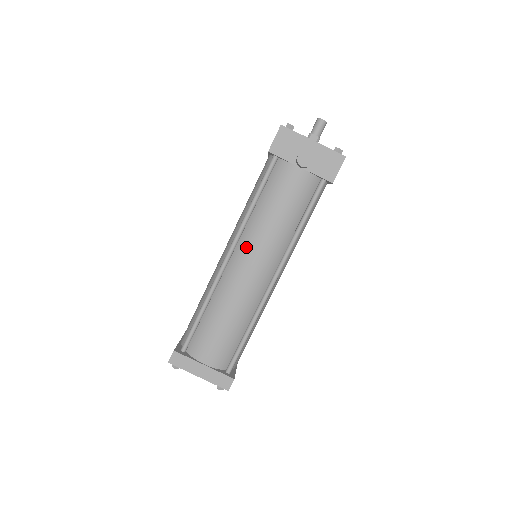
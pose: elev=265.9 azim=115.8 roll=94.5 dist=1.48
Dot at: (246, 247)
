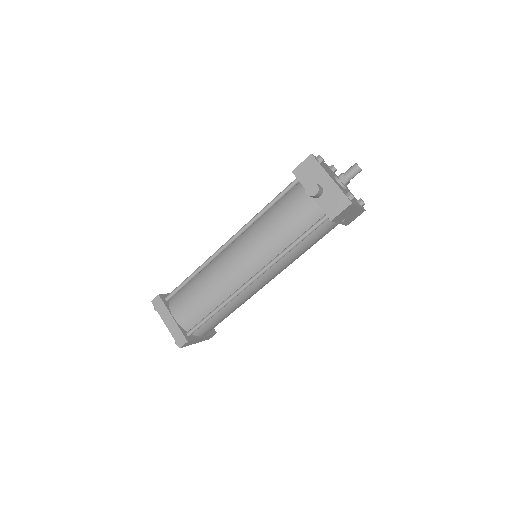
Dot at: (243, 242)
